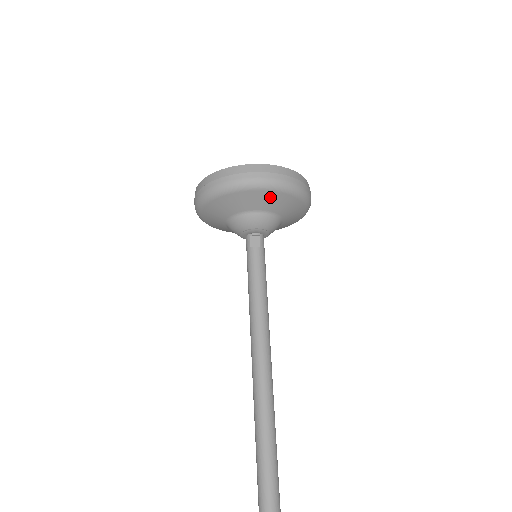
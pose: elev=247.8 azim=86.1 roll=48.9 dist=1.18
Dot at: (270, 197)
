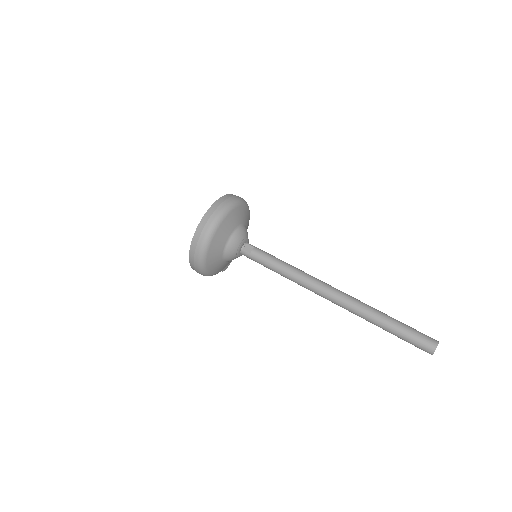
Dot at: (233, 216)
